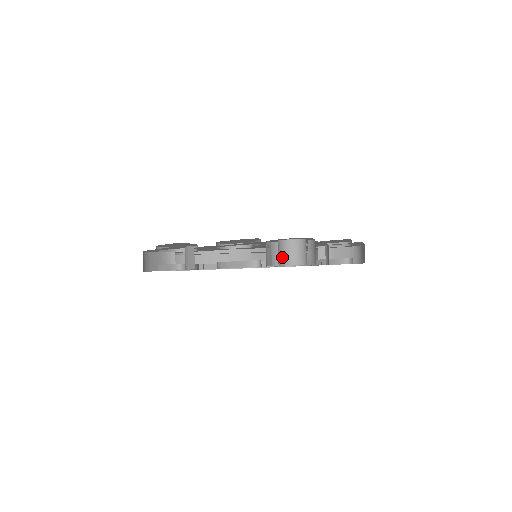
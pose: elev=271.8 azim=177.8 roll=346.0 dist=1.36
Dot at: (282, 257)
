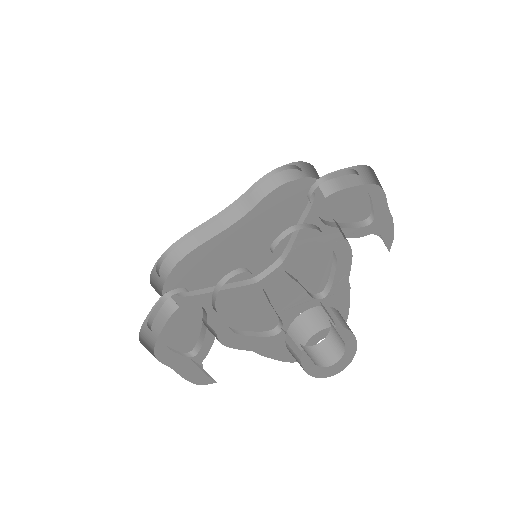
Dot at: (313, 360)
